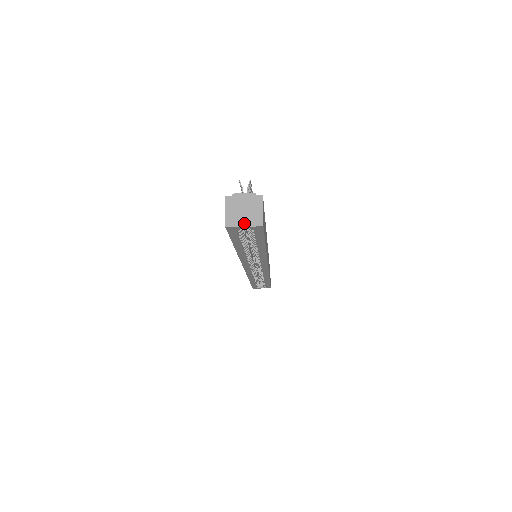
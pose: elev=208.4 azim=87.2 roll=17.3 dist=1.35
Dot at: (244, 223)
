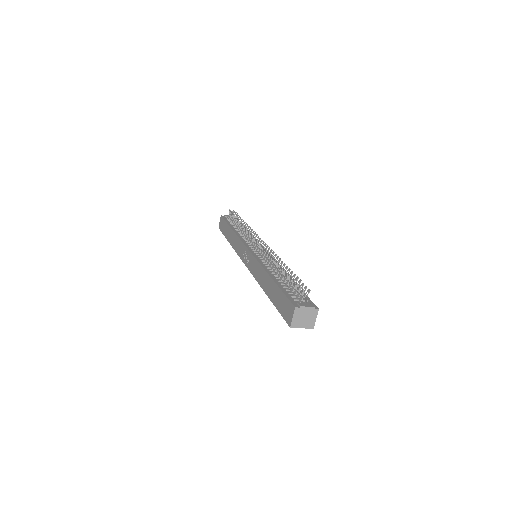
Dot at: (302, 326)
